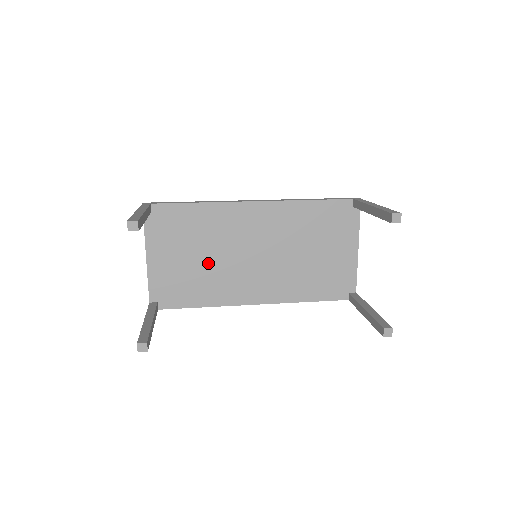
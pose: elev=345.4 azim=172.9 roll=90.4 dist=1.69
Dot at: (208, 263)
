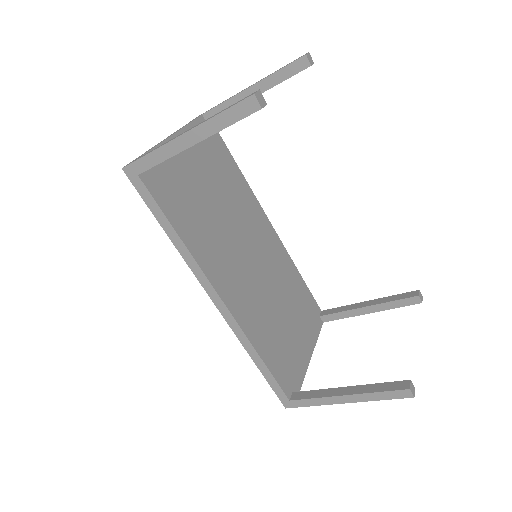
Dot at: (214, 211)
